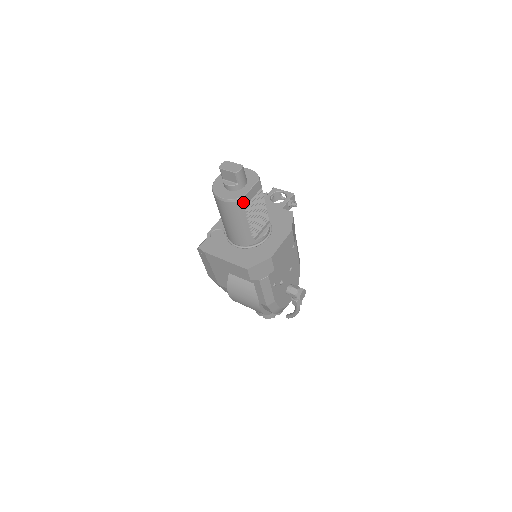
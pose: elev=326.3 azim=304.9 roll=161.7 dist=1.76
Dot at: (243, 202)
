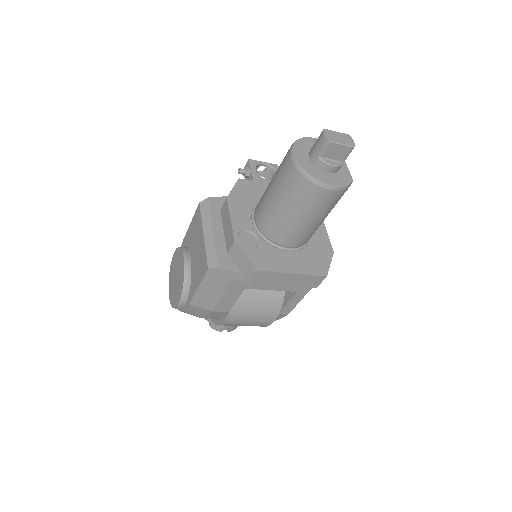
Dot at: (348, 187)
